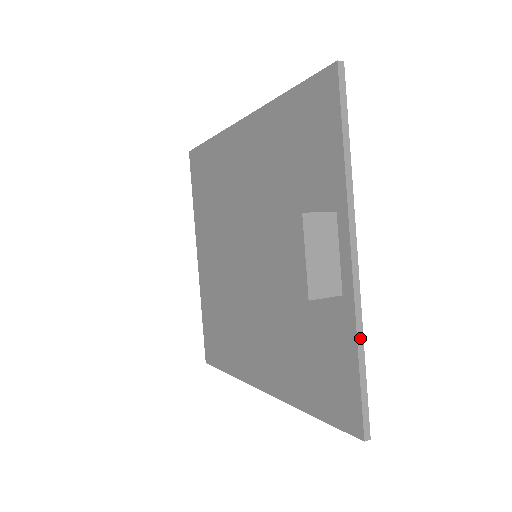
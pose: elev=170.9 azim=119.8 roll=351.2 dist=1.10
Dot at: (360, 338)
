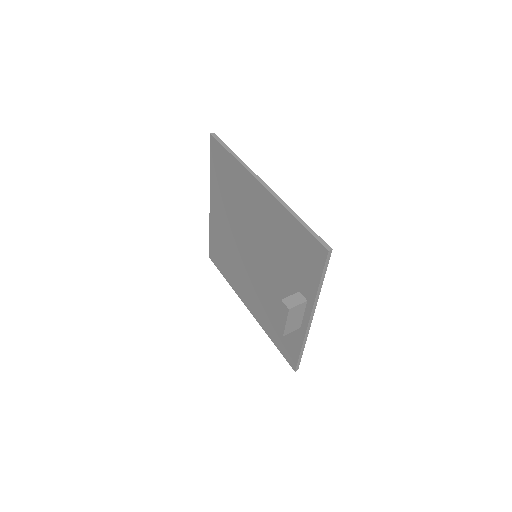
Dot at: (304, 345)
